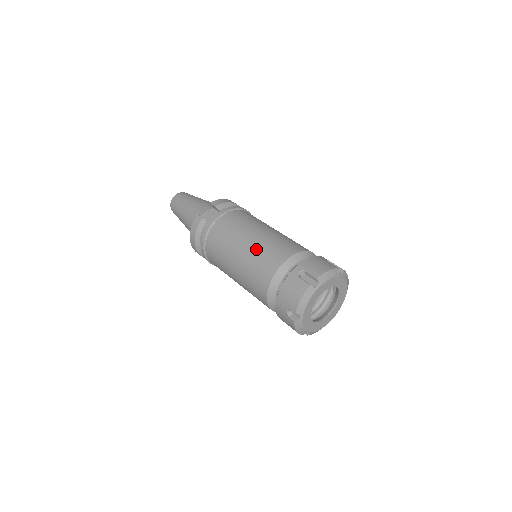
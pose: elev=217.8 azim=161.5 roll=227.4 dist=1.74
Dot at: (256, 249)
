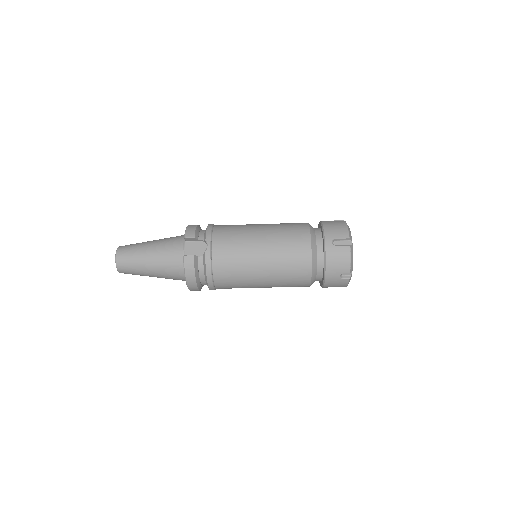
Dot at: (277, 248)
